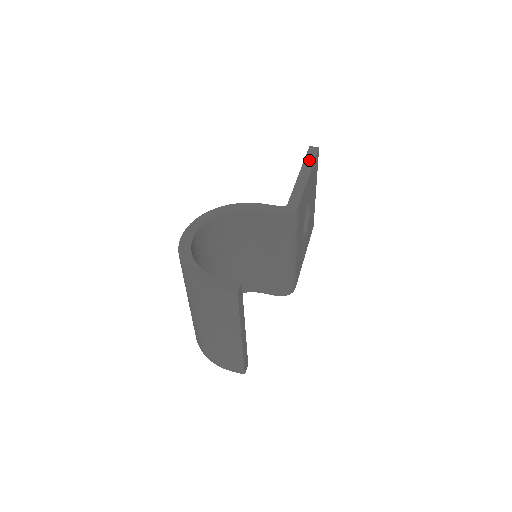
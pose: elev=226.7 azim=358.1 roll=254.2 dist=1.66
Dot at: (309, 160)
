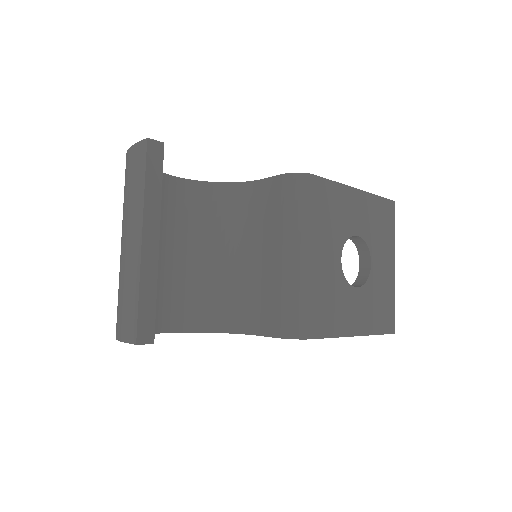
Dot at: occluded
